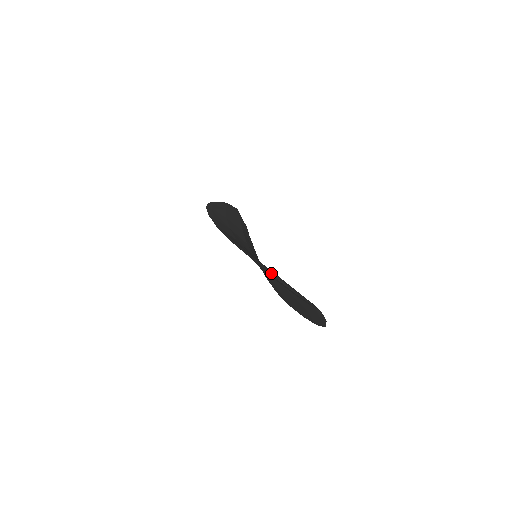
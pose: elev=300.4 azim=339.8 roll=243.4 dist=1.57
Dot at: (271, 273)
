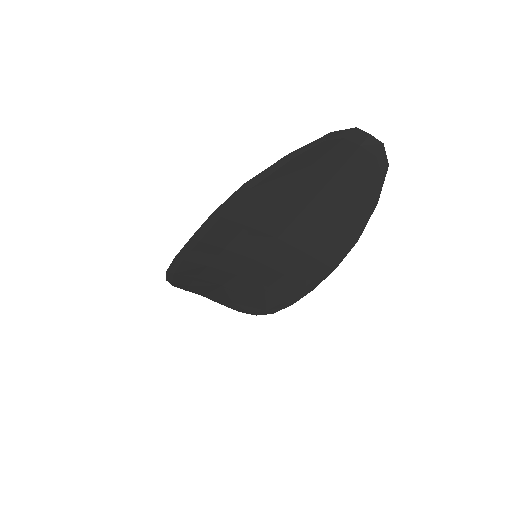
Dot at: (286, 158)
